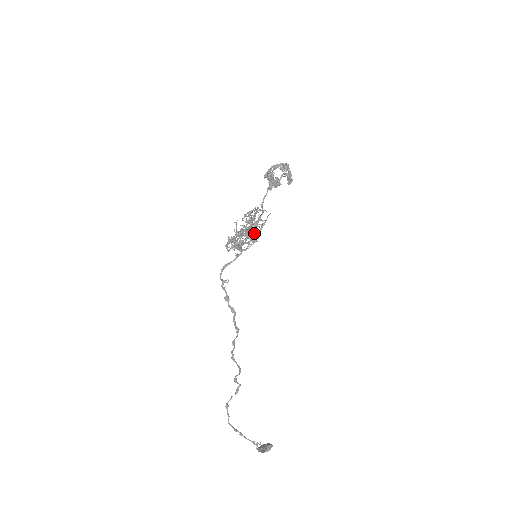
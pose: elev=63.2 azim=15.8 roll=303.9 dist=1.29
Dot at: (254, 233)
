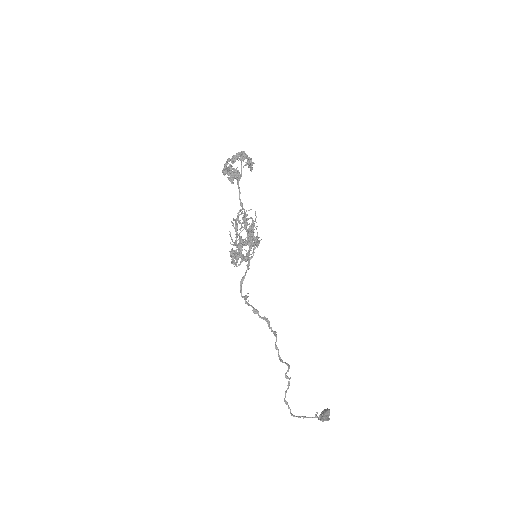
Dot at: (255, 237)
